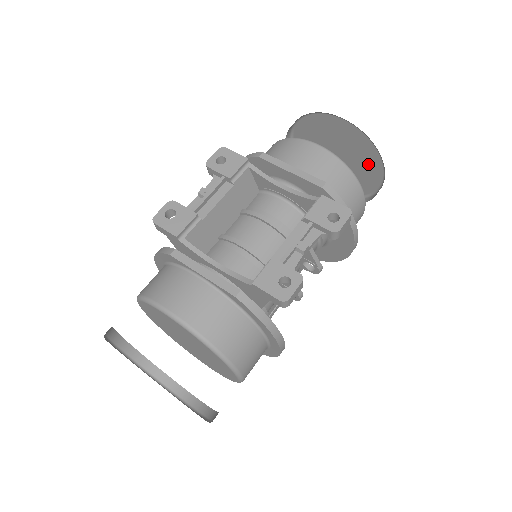
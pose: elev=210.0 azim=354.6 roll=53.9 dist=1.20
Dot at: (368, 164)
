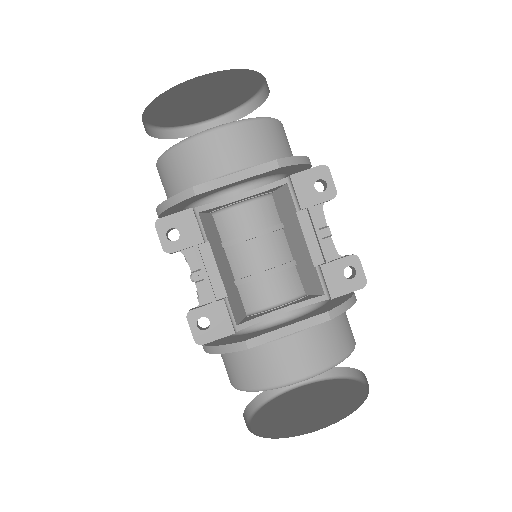
Dot at: (243, 84)
